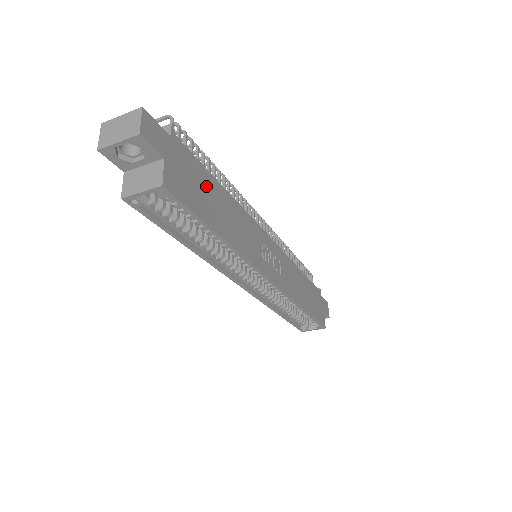
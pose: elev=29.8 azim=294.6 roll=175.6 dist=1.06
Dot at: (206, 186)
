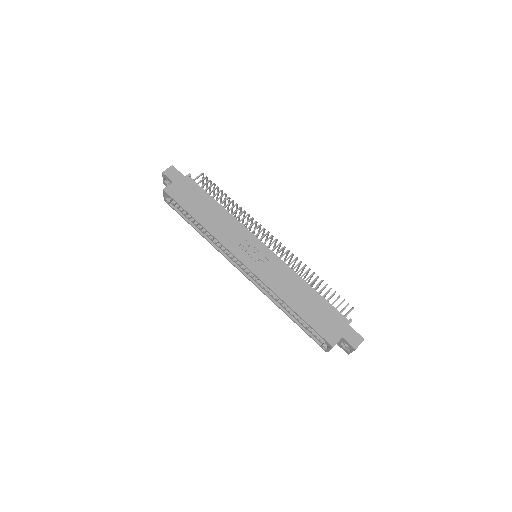
Dot at: (201, 199)
